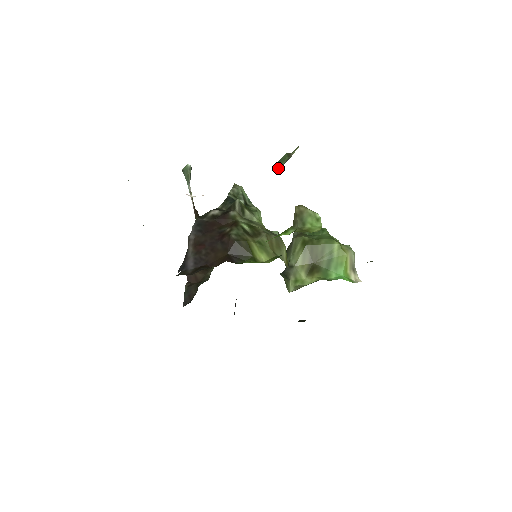
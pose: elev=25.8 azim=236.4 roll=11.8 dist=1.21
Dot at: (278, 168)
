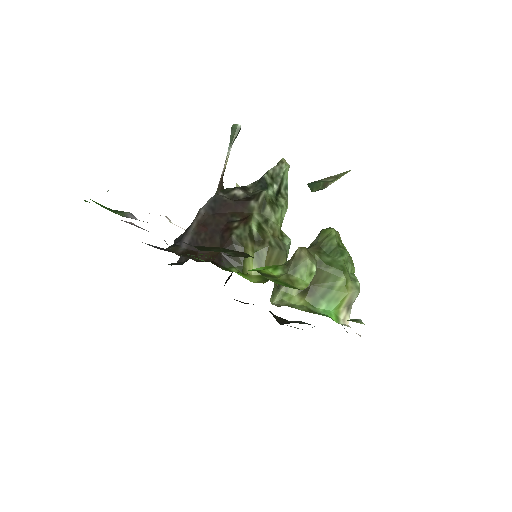
Dot at: (310, 189)
